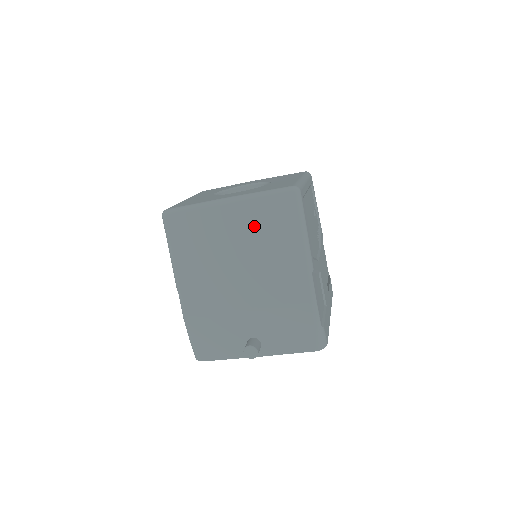
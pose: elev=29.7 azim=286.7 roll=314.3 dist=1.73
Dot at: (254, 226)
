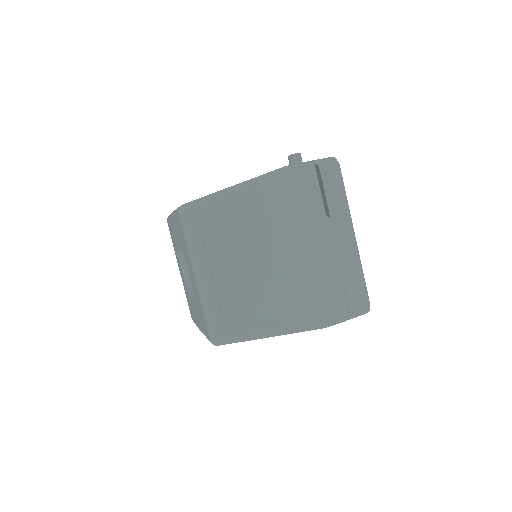
Dot at: occluded
